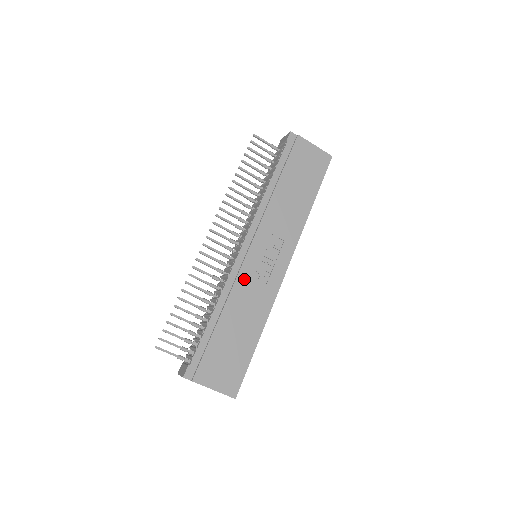
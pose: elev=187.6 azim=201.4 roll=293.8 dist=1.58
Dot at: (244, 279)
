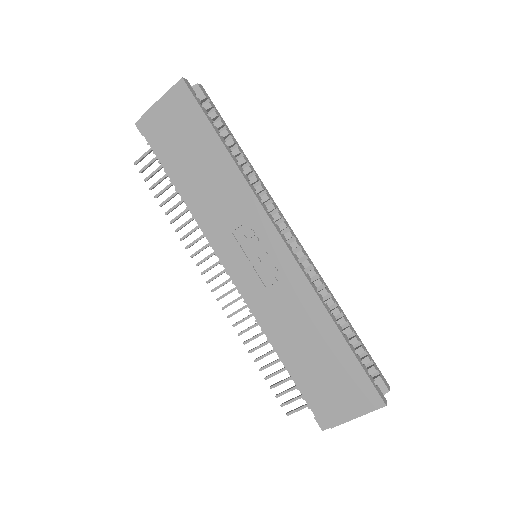
Dot at: (263, 300)
